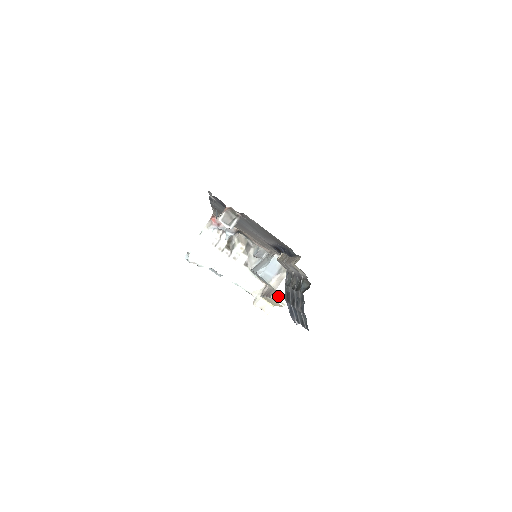
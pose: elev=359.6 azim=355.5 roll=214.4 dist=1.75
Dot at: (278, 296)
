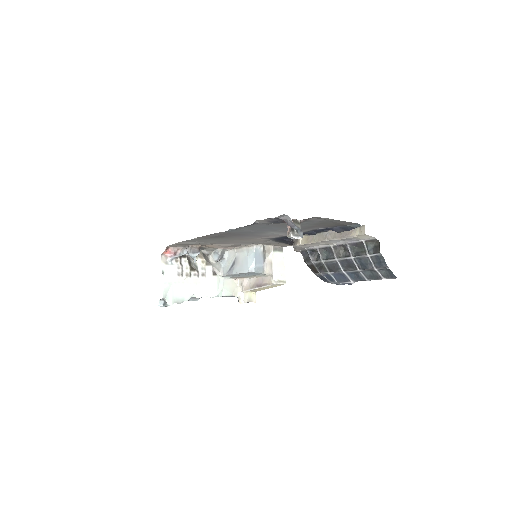
Dot at: (277, 279)
